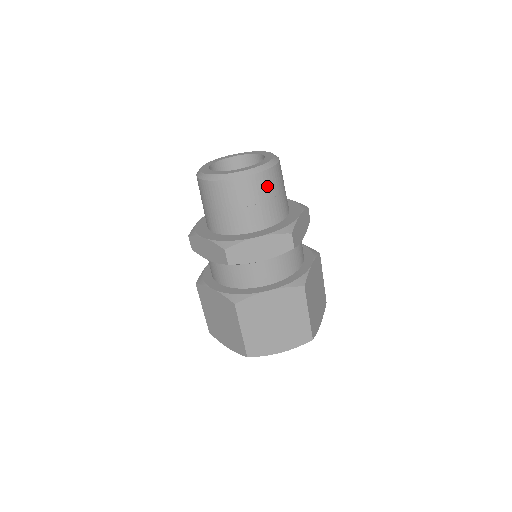
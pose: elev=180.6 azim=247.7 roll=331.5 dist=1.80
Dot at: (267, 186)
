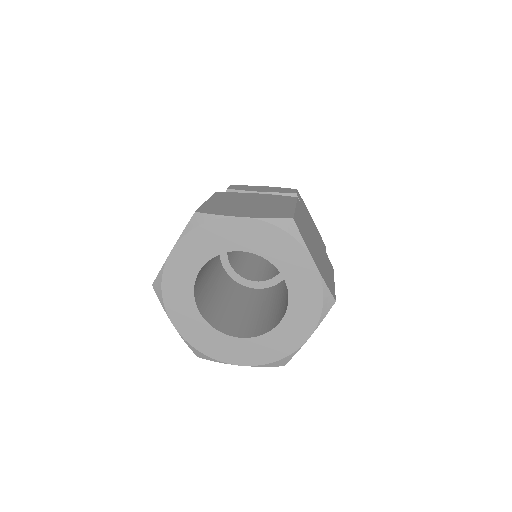
Dot at: occluded
